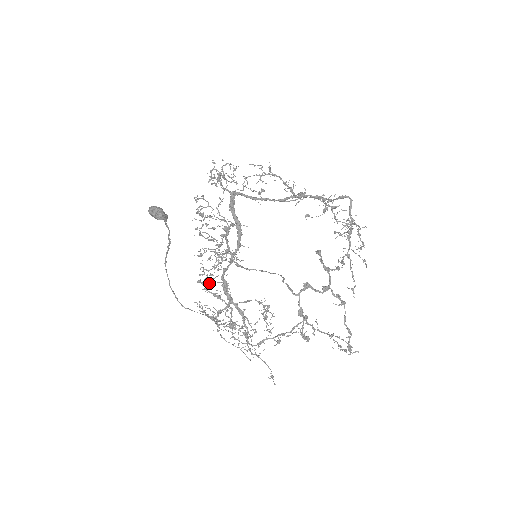
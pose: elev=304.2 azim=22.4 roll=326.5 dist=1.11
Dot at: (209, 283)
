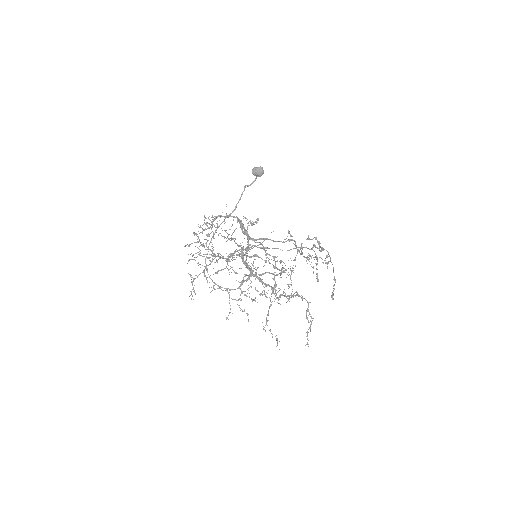
Dot at: (243, 253)
